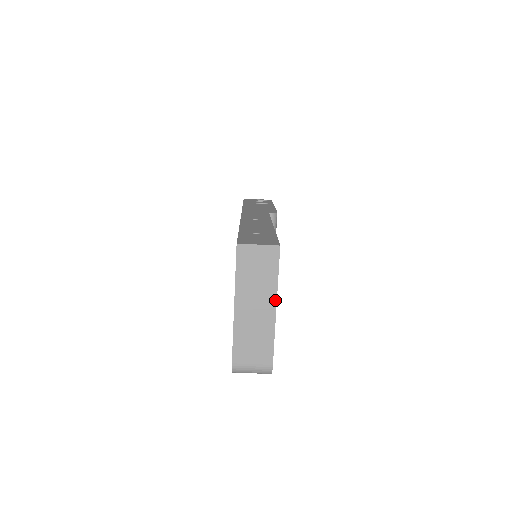
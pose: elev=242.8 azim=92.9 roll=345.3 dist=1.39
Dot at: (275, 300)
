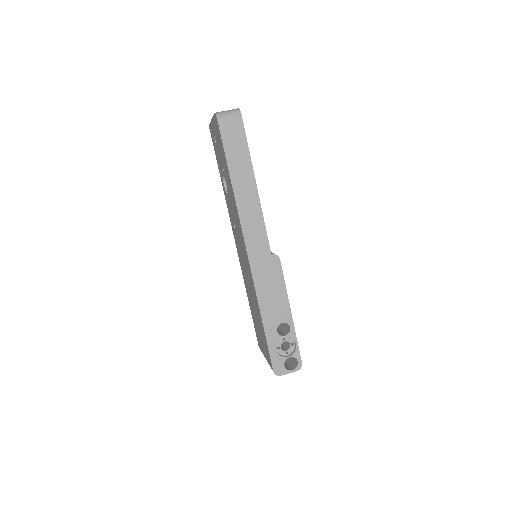
Dot at: occluded
